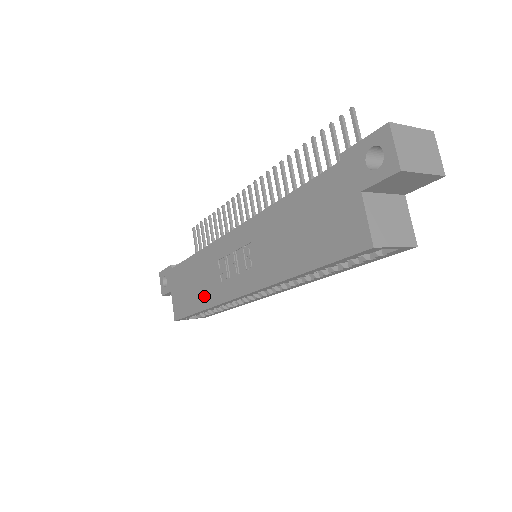
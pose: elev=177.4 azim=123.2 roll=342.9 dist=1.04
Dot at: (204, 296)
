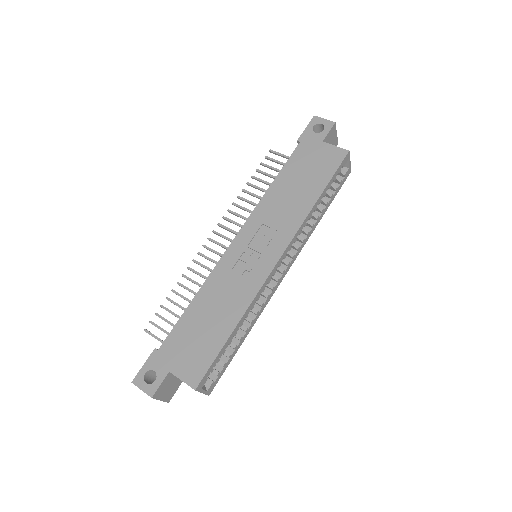
Dot at: (231, 311)
